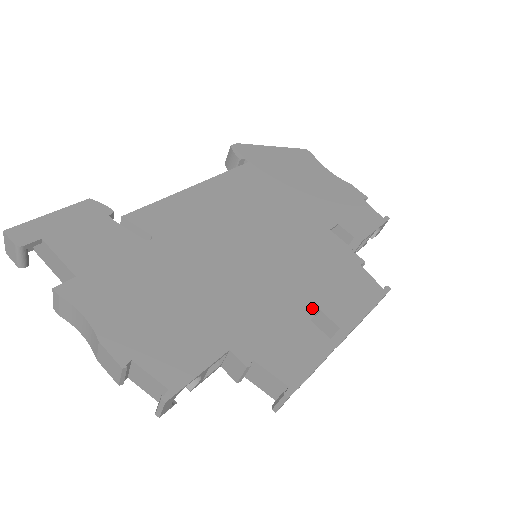
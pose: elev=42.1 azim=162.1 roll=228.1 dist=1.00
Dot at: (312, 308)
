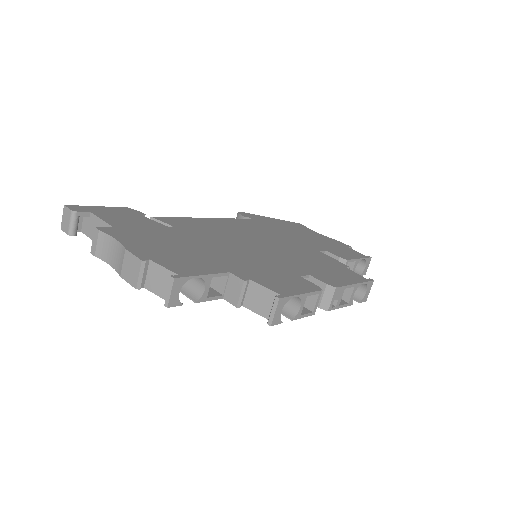
Dot at: (302, 273)
